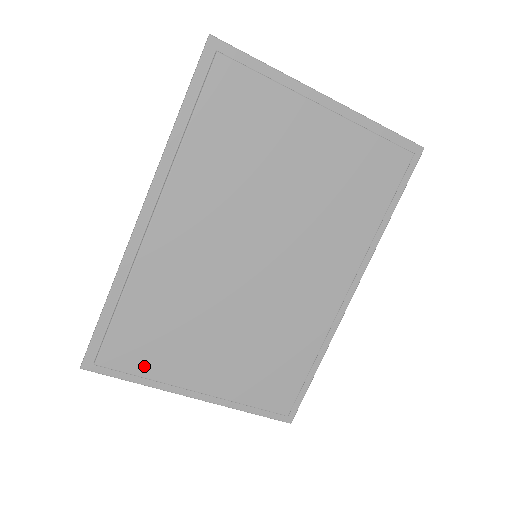
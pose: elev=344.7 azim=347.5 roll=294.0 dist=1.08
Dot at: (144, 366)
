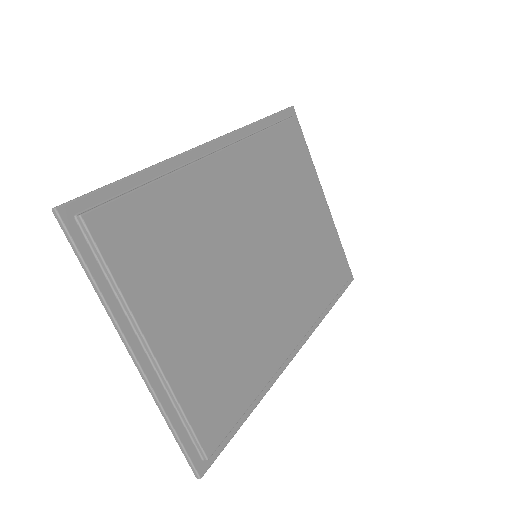
Dot at: (124, 266)
